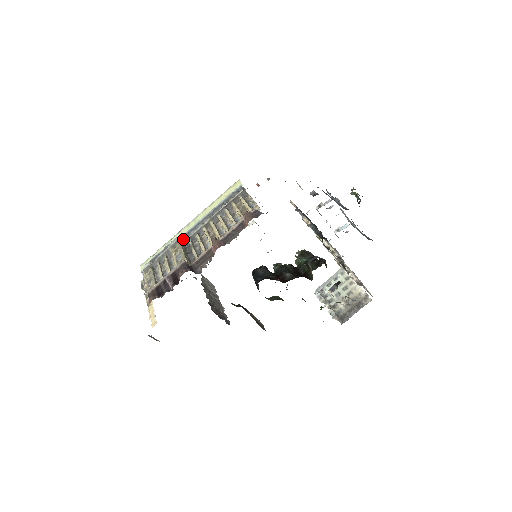
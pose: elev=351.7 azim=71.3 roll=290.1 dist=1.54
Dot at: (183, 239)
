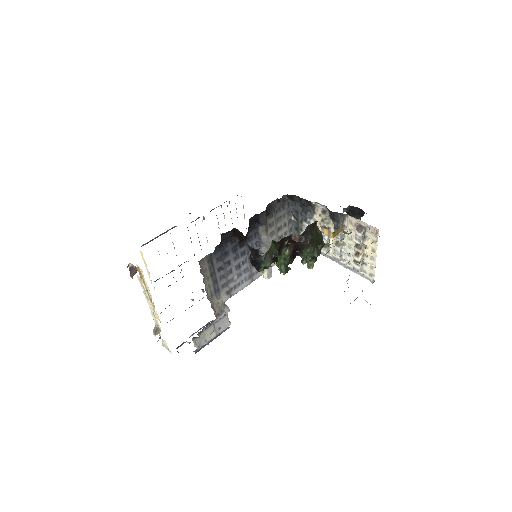
Dot at: occluded
